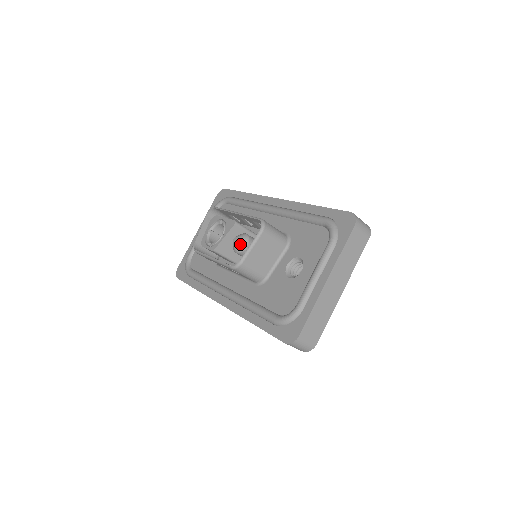
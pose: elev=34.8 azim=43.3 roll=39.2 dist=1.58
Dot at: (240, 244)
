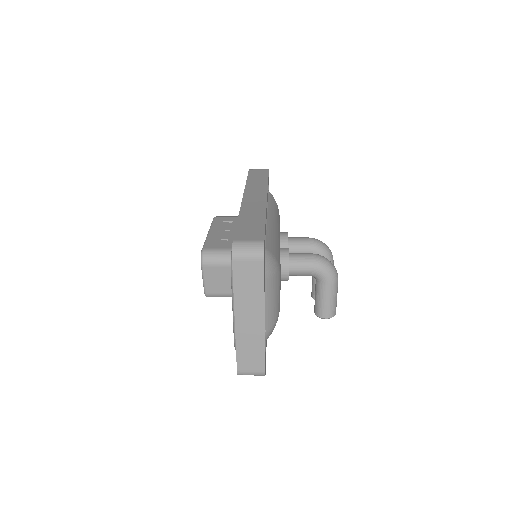
Dot at: occluded
